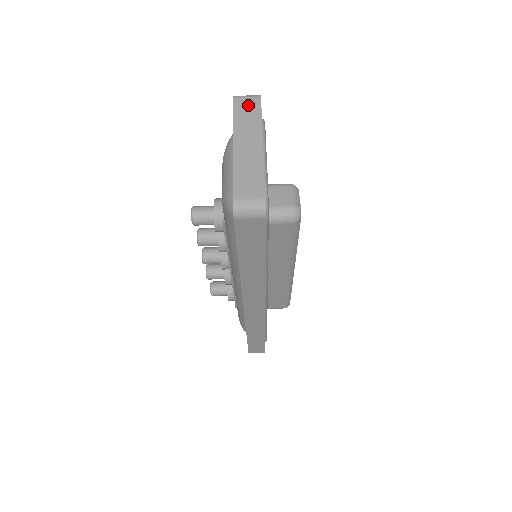
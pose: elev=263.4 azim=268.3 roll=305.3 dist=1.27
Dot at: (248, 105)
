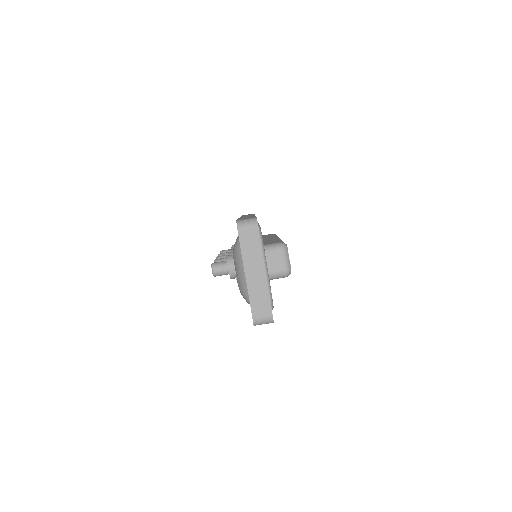
Dot at: (250, 236)
